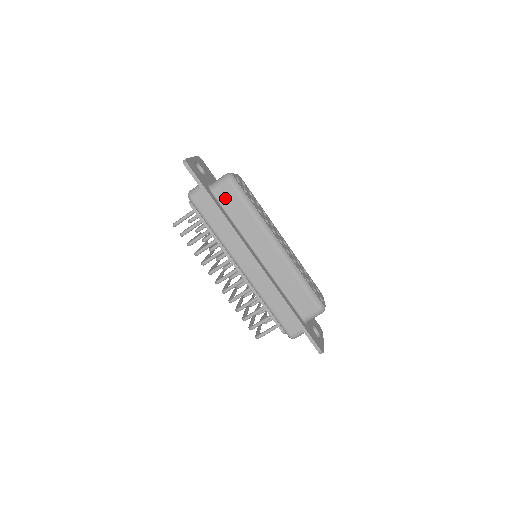
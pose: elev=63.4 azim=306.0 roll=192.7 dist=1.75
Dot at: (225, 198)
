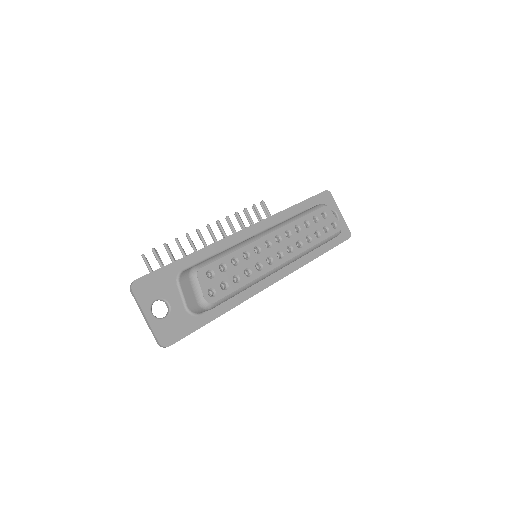
Dot at: occluded
